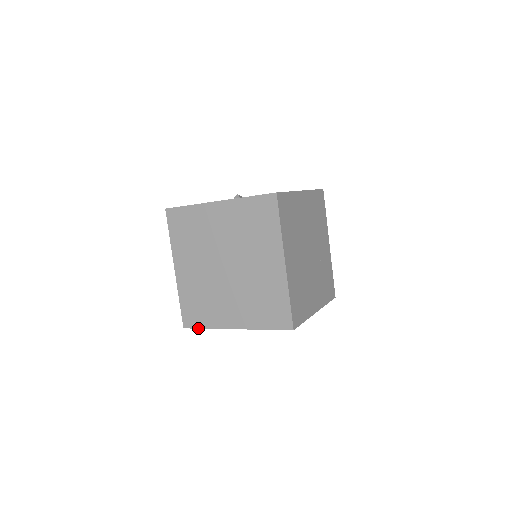
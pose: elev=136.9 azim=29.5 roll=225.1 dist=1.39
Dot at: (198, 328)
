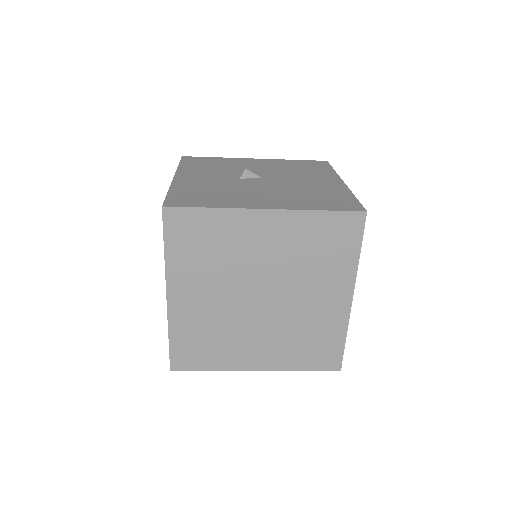
Dot at: occluded
